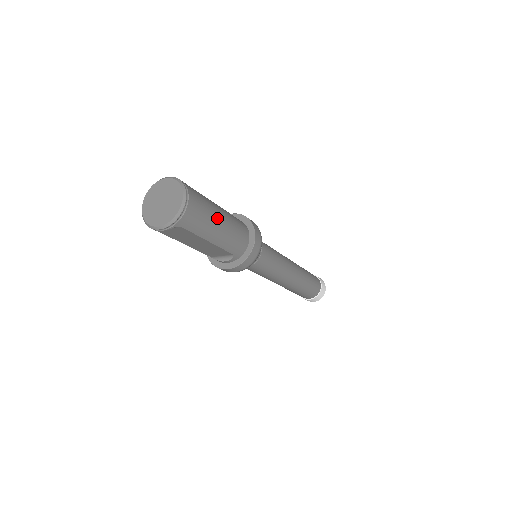
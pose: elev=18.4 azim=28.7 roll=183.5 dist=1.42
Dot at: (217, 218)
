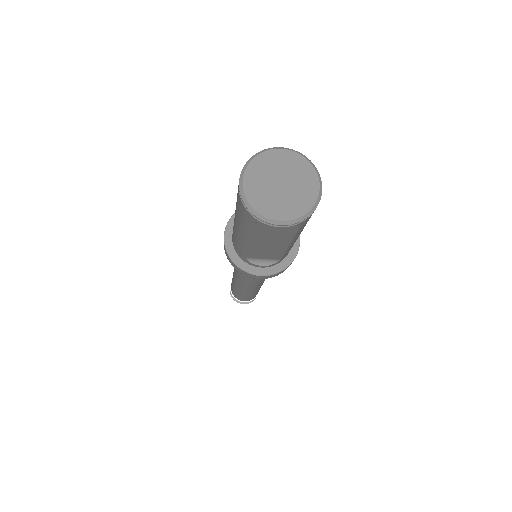
Dot at: occluded
